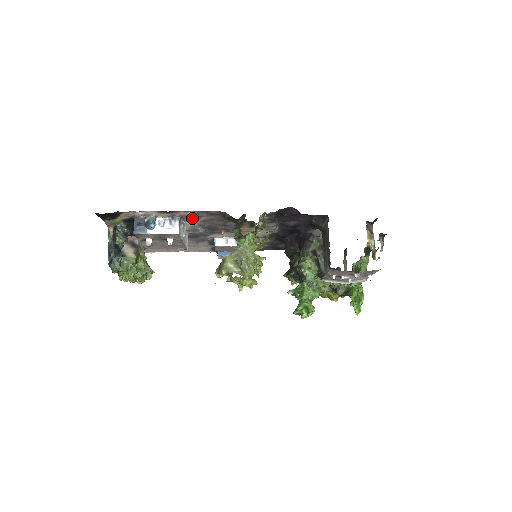
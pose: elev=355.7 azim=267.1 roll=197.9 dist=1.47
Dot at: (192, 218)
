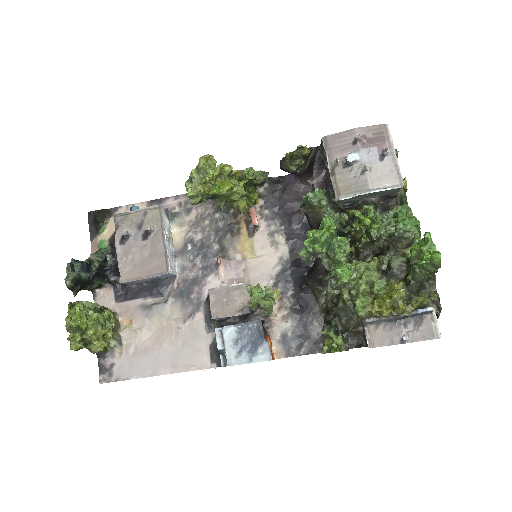
Dot at: (181, 212)
